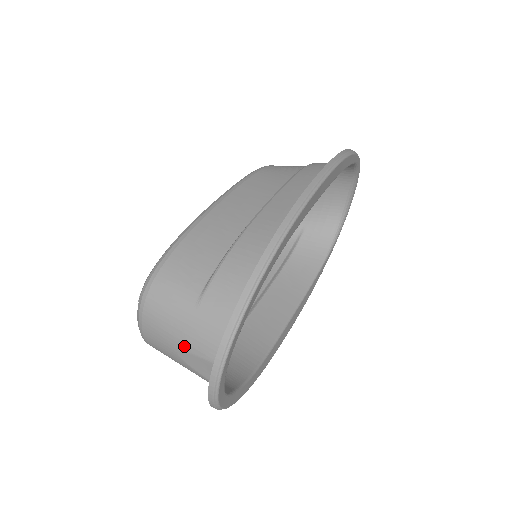
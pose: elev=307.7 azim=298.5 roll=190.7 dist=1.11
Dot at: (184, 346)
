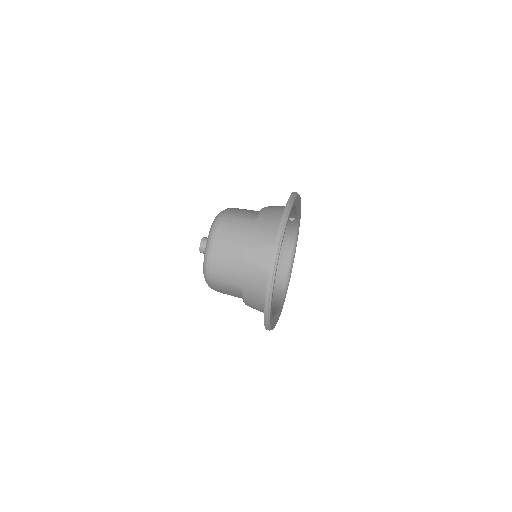
Dot at: (248, 243)
